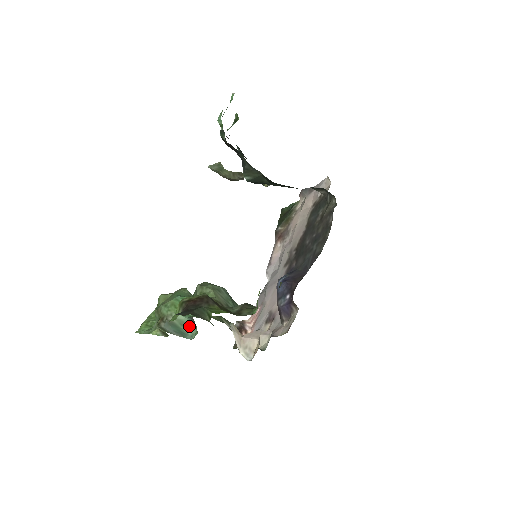
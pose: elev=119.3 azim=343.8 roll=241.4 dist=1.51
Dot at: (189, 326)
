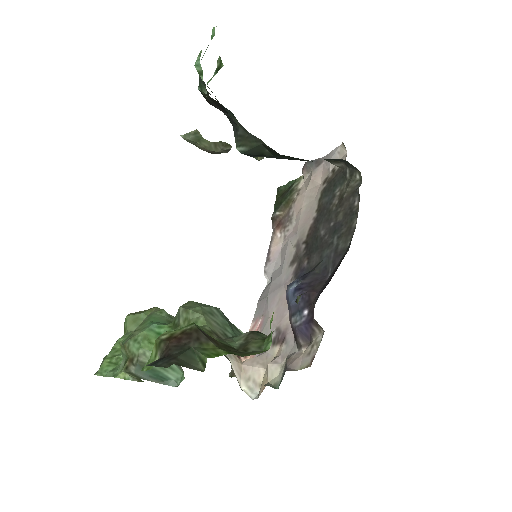
Dot at: (171, 368)
